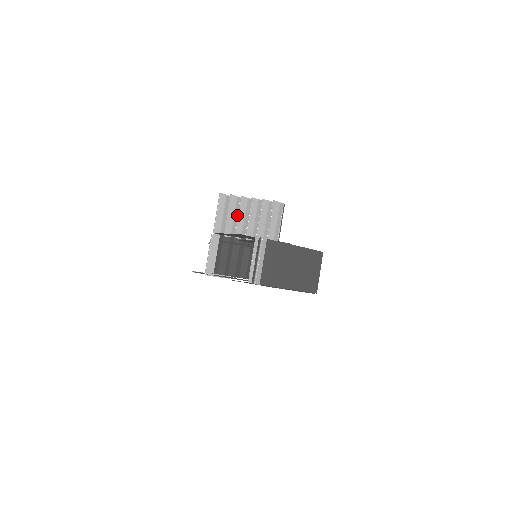
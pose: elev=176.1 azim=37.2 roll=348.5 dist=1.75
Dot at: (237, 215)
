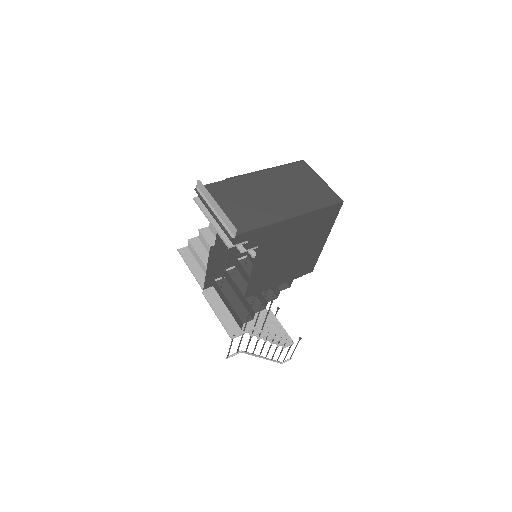
Dot at: occluded
